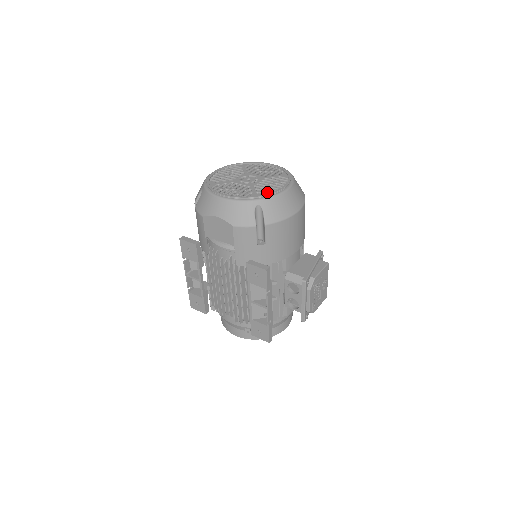
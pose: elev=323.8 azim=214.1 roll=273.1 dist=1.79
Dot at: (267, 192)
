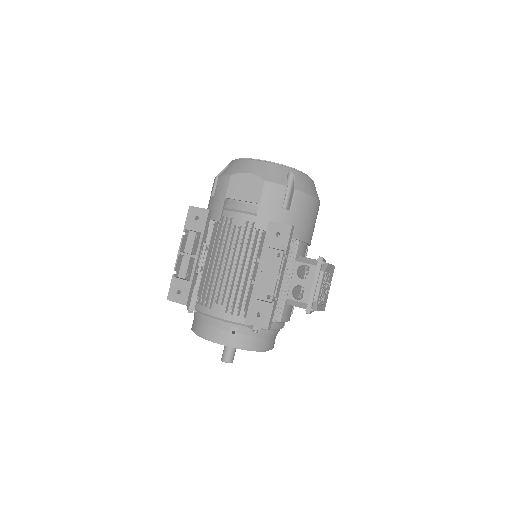
Dot at: occluded
